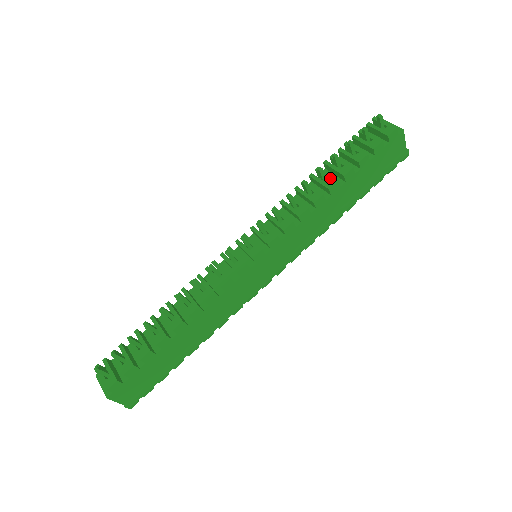
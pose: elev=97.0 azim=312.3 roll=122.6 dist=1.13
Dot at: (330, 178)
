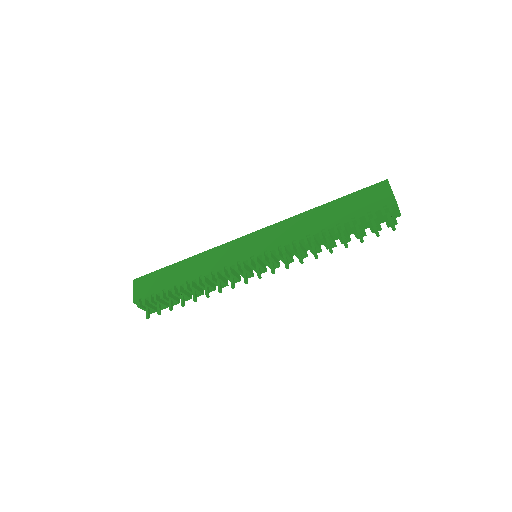
Dot at: (333, 244)
